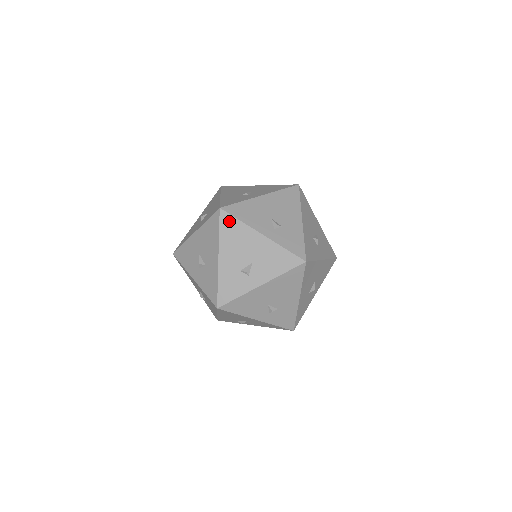
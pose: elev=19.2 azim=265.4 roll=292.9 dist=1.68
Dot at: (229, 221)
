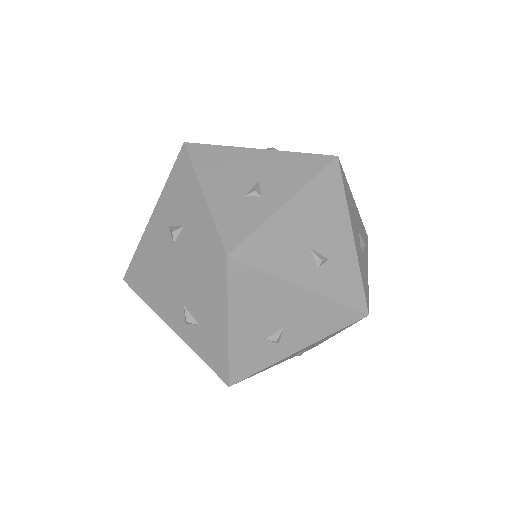
Dot at: occluded
